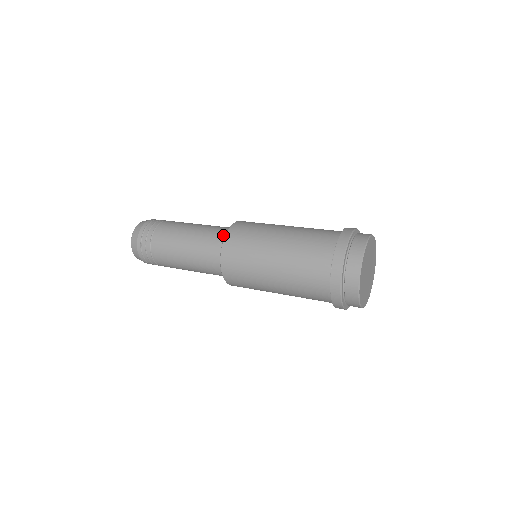
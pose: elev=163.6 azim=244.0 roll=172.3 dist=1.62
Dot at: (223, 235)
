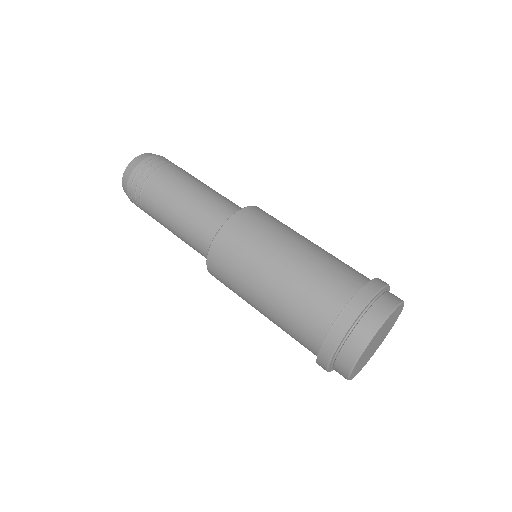
Dot at: (213, 232)
